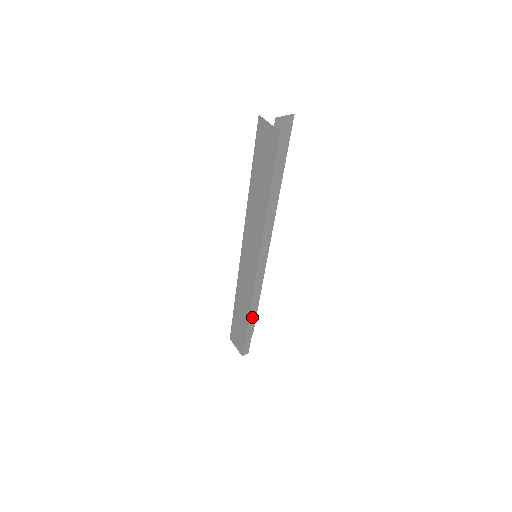
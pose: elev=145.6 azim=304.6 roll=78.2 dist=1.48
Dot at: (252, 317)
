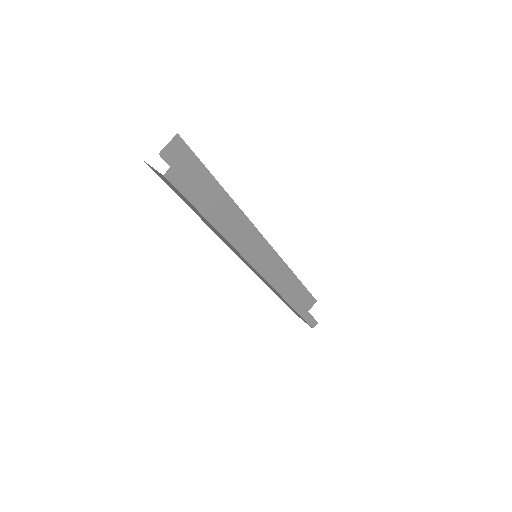
Dot at: (293, 302)
